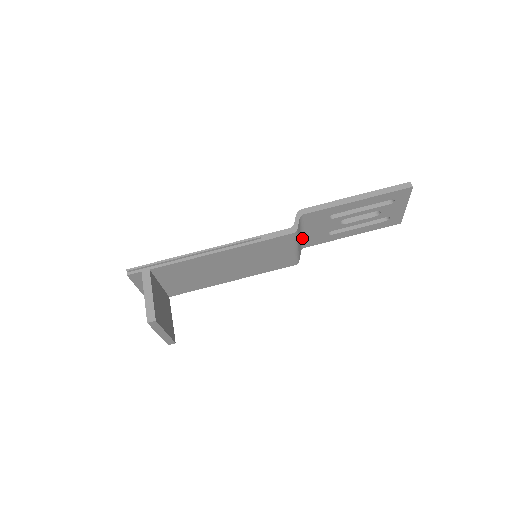
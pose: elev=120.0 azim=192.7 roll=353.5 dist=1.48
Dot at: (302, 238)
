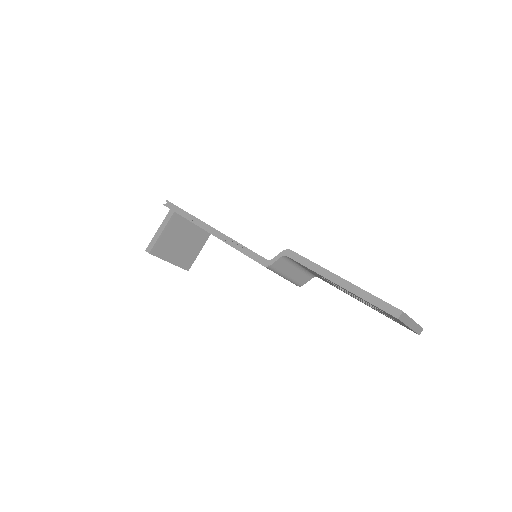
Dot at: (306, 270)
